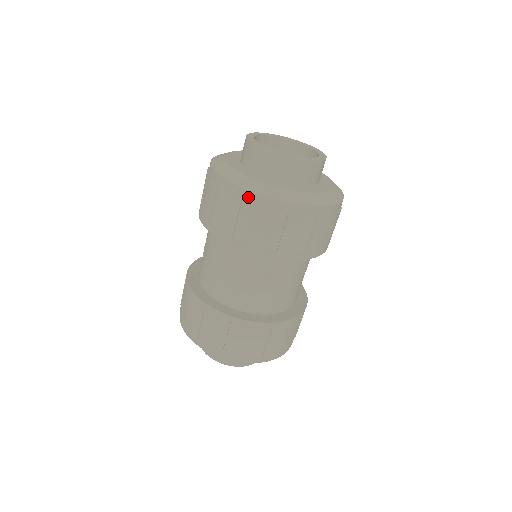
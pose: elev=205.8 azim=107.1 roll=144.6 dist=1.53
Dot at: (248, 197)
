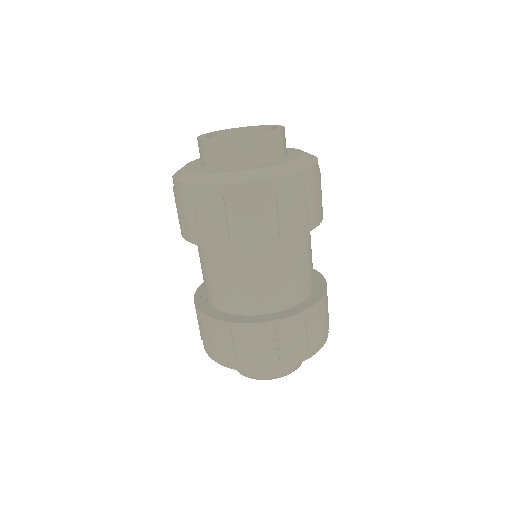
Dot at: (177, 187)
